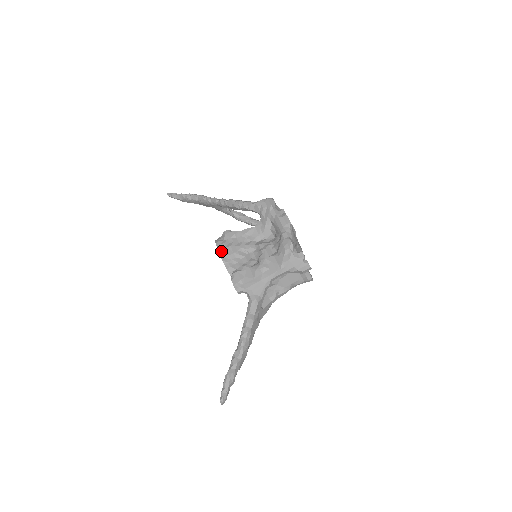
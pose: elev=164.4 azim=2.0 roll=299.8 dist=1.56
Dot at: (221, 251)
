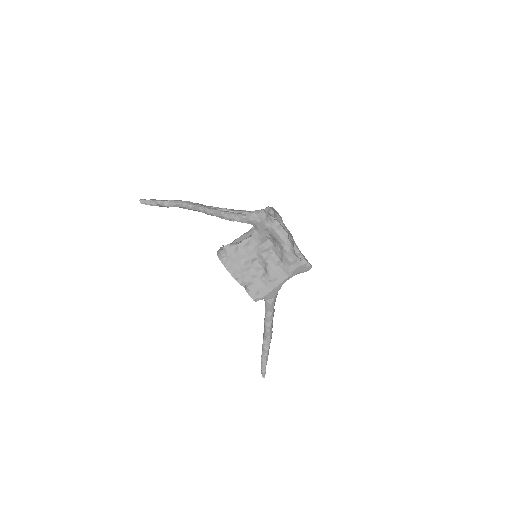
Dot at: (229, 269)
